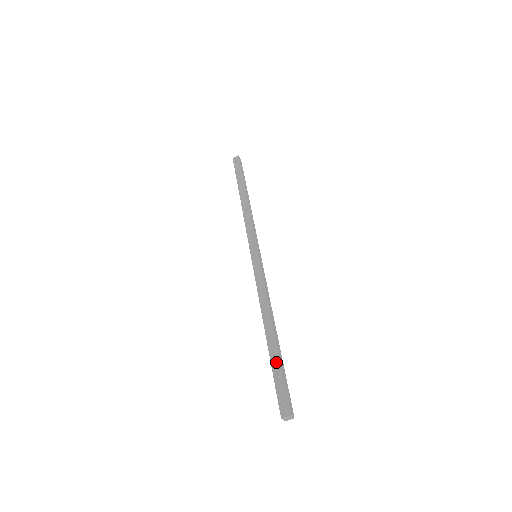
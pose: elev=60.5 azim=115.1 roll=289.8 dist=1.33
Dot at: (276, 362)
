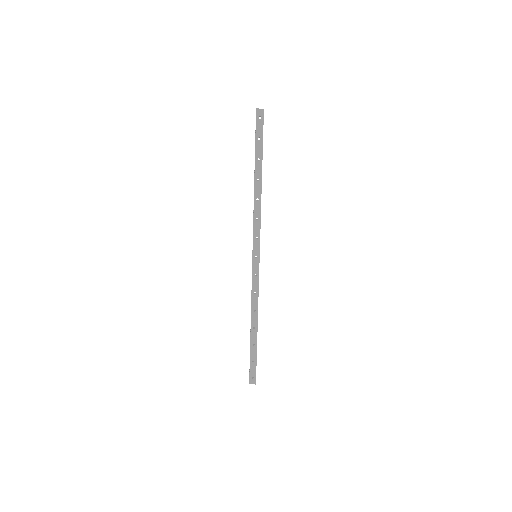
Dot at: (254, 352)
